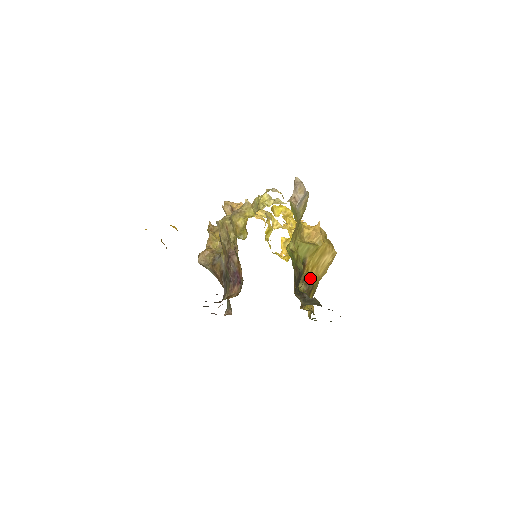
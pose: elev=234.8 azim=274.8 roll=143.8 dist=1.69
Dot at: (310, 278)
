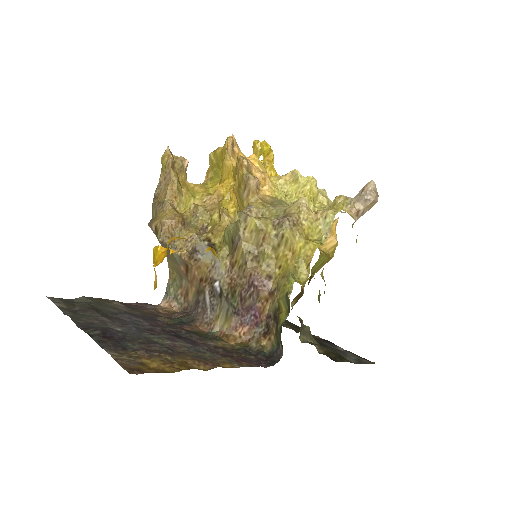
Dot at: (302, 291)
